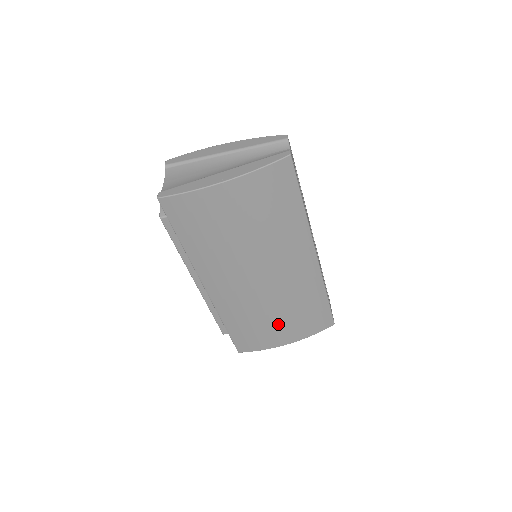
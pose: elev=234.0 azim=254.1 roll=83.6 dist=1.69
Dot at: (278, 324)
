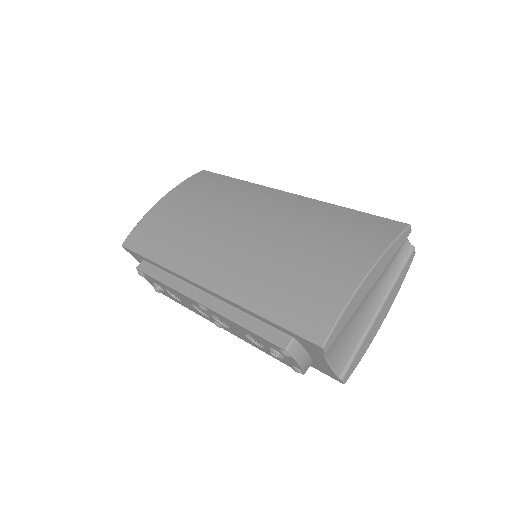
Dot at: (319, 258)
